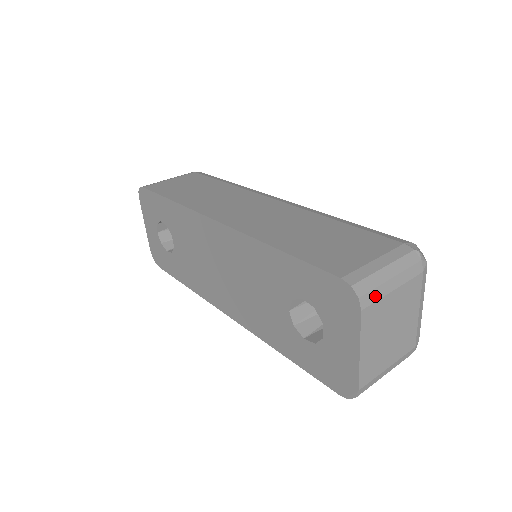
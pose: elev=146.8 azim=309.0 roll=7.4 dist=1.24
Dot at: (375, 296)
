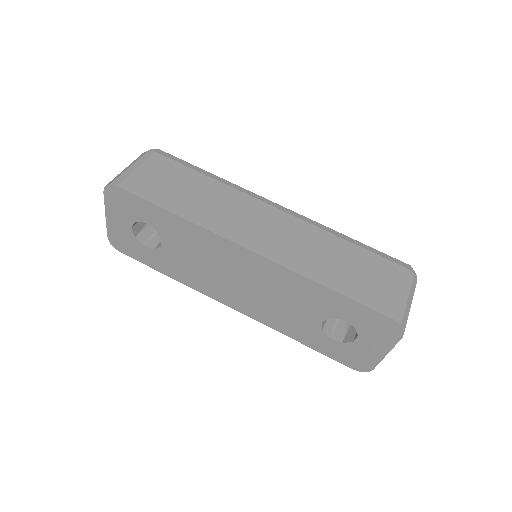
Dot at: occluded
